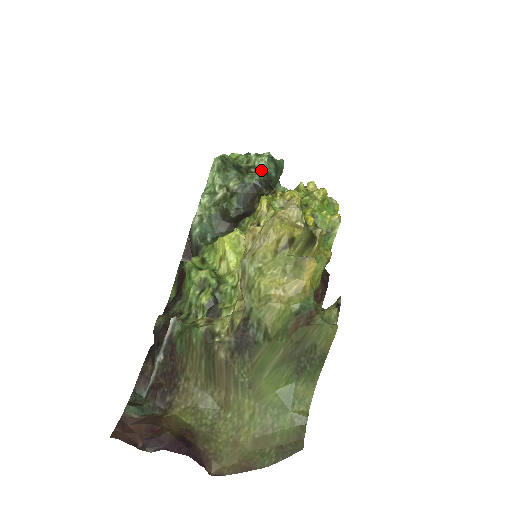
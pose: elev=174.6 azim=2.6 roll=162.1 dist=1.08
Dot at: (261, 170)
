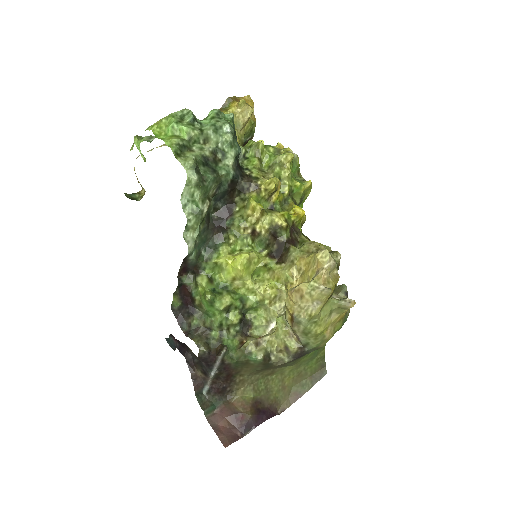
Dot at: (229, 154)
